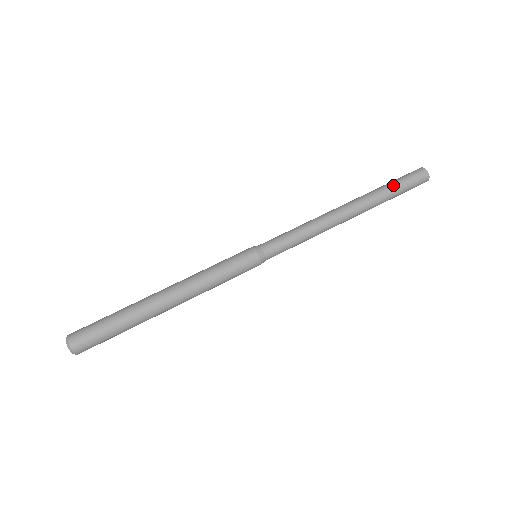
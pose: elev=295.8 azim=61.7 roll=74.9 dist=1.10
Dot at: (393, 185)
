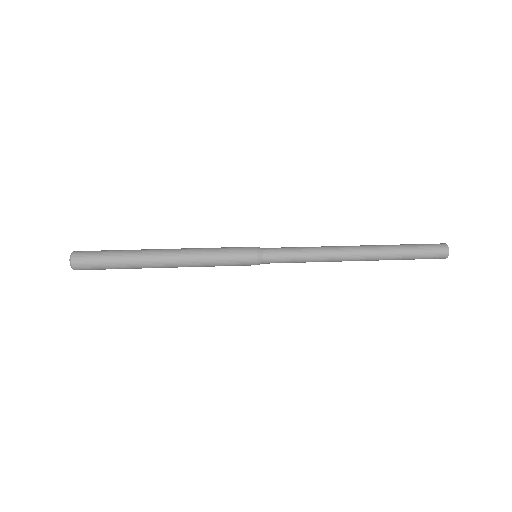
Dot at: (409, 247)
